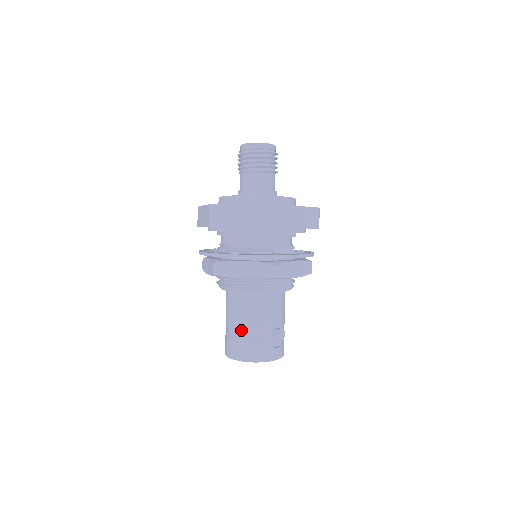
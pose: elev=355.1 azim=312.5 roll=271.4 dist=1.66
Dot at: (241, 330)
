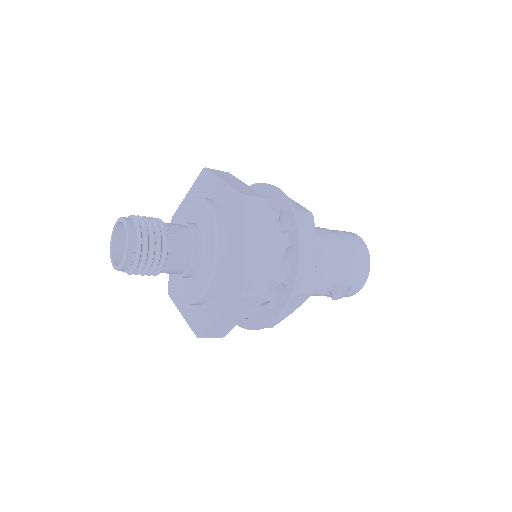
Dot at: occluded
